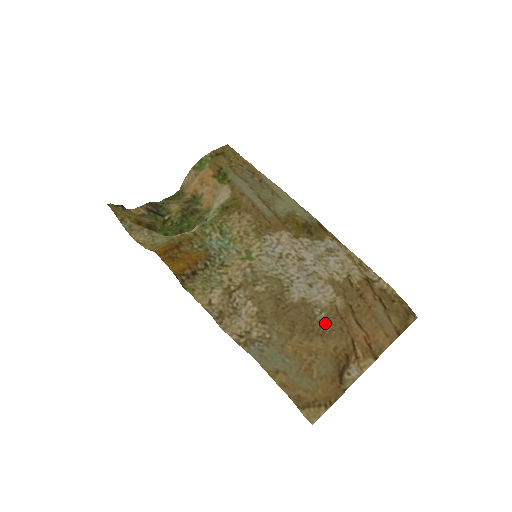
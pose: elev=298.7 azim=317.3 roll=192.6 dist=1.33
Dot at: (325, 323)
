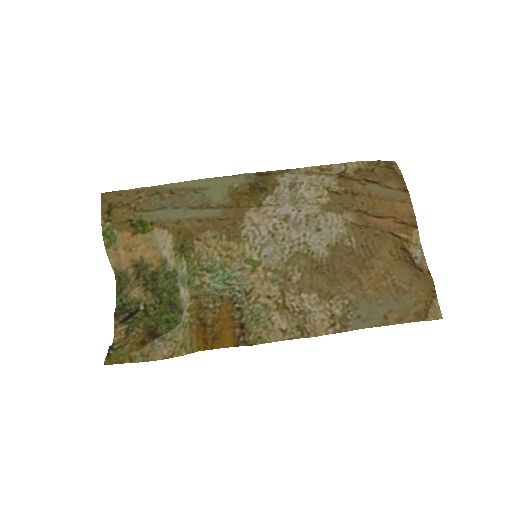
Dot at: (362, 244)
